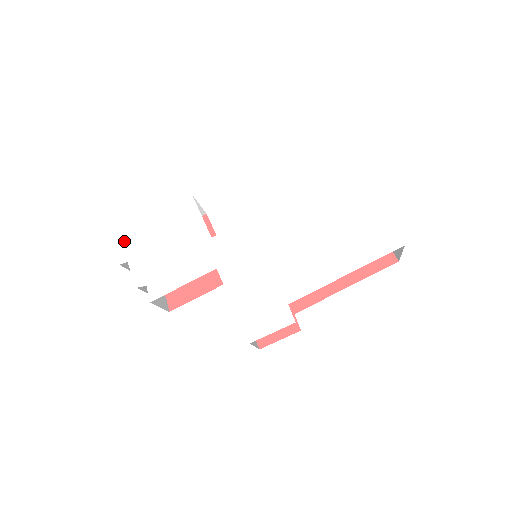
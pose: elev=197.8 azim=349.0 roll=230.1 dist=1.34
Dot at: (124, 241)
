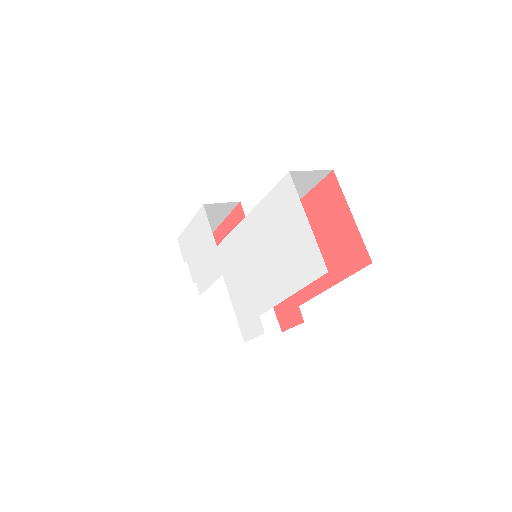
Dot at: (183, 244)
